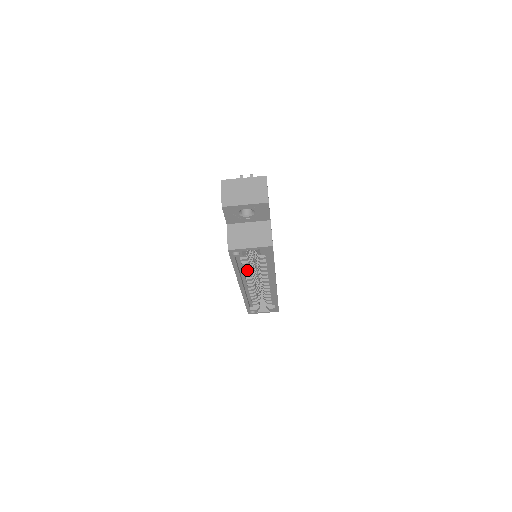
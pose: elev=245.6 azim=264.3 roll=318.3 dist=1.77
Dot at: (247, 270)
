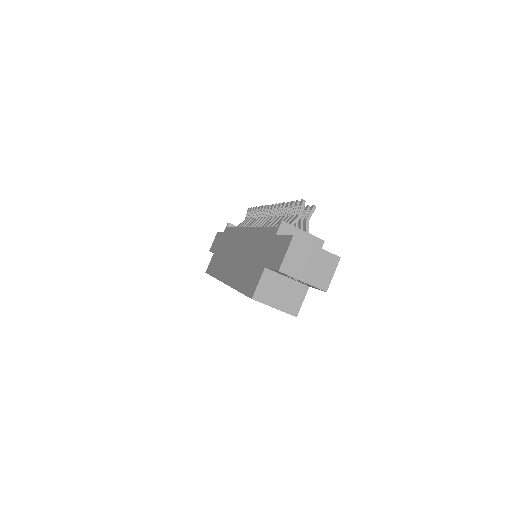
Dot at: occluded
